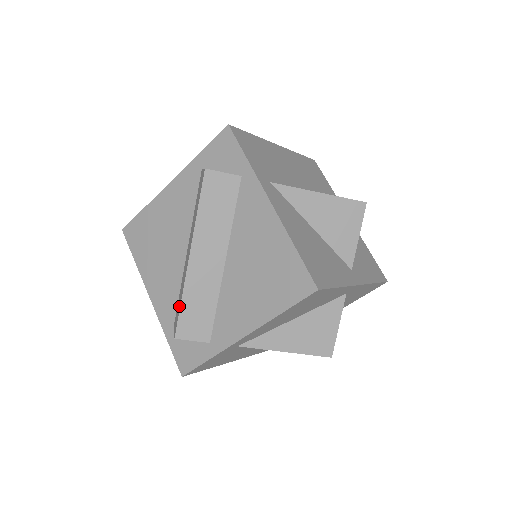
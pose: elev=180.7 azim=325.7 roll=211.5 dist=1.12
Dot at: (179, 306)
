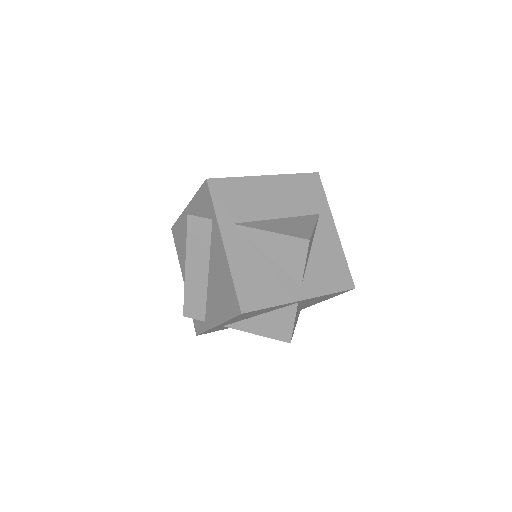
Dot at: occluded
